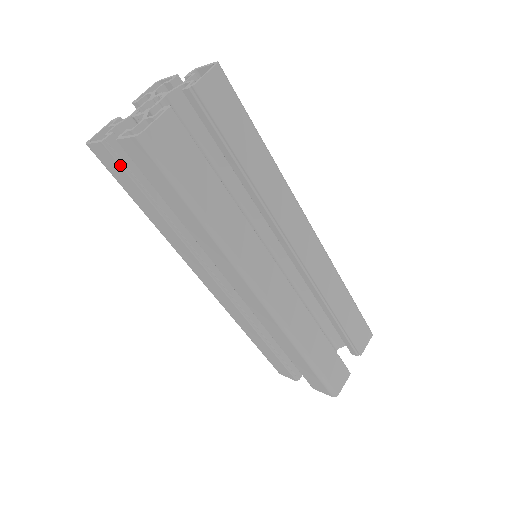
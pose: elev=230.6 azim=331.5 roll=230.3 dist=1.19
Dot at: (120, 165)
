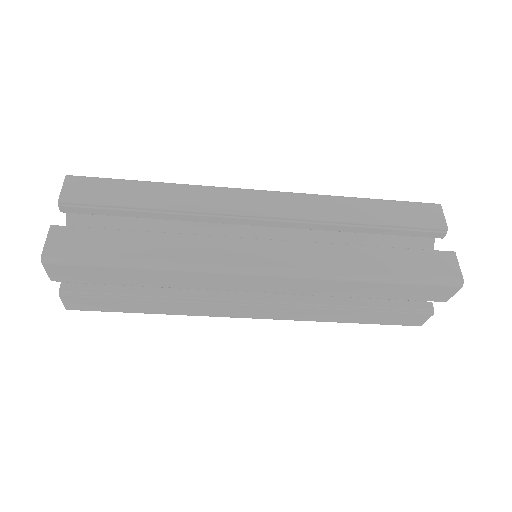
Dot at: occluded
